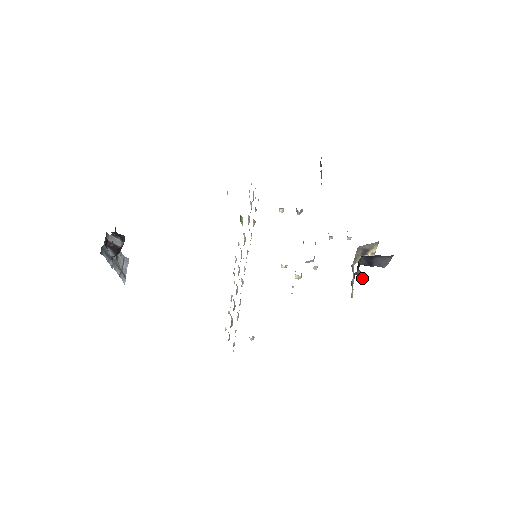
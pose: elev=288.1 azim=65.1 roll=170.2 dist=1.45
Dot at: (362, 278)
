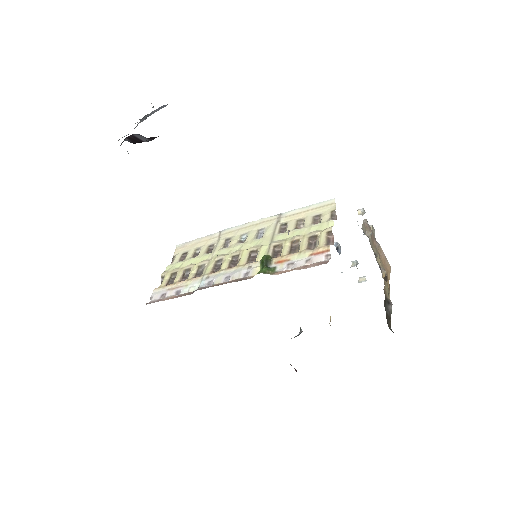
Dot at: occluded
